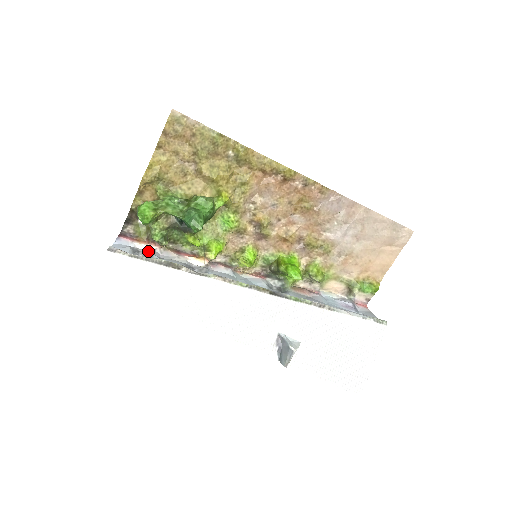
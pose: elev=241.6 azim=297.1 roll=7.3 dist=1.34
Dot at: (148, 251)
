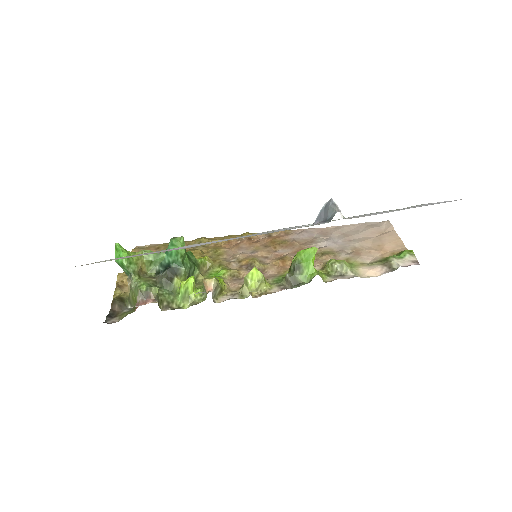
Dot at: occluded
